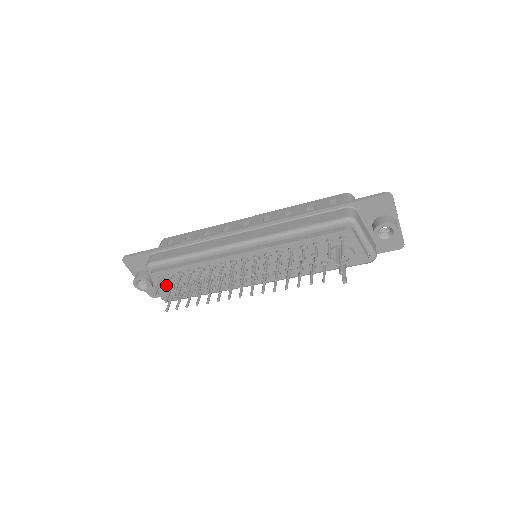
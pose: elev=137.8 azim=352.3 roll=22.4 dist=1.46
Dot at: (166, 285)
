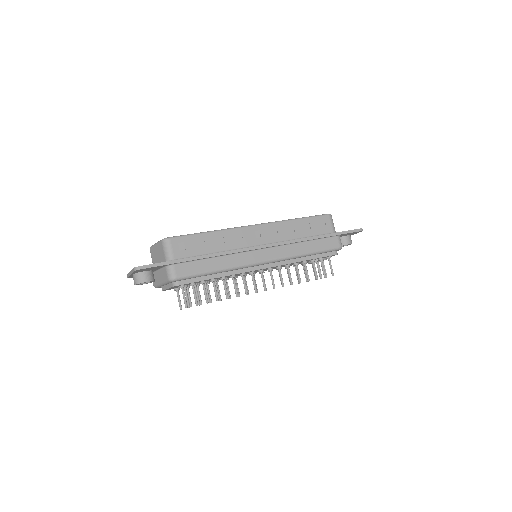
Dot at: (195, 297)
